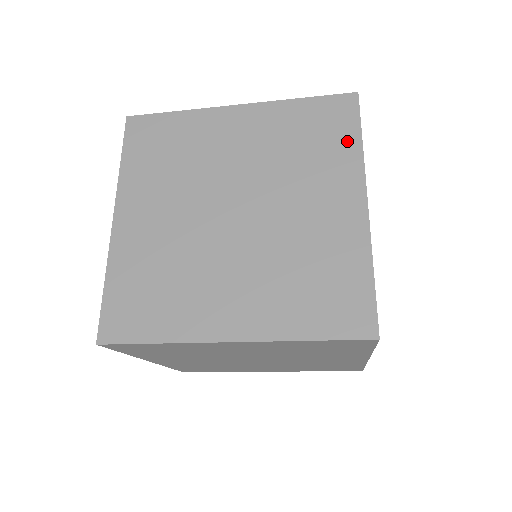
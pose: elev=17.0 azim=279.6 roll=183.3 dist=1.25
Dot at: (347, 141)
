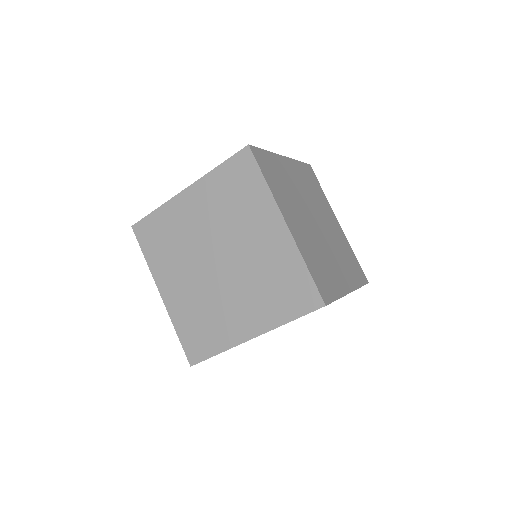
Dot at: occluded
